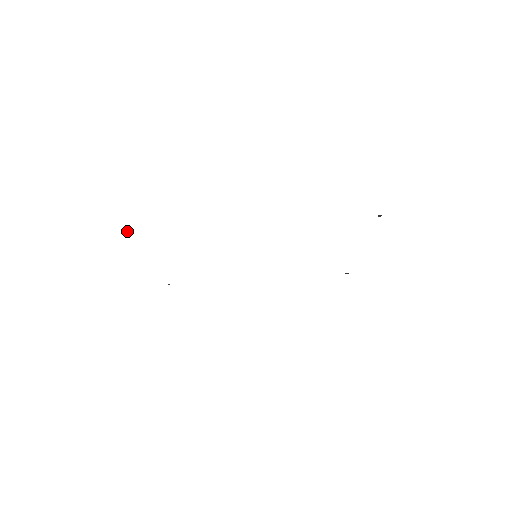
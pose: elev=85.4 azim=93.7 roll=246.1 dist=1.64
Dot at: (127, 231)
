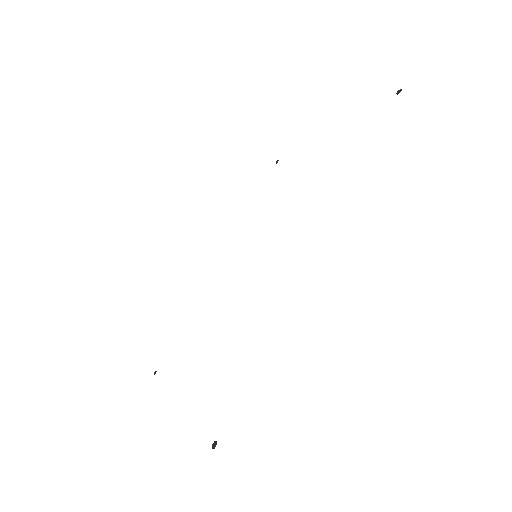
Dot at: (212, 444)
